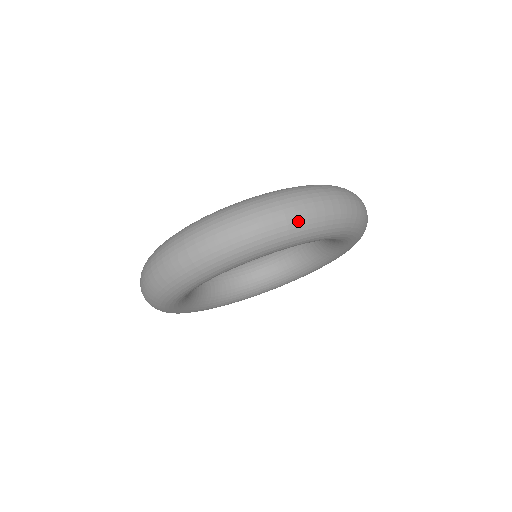
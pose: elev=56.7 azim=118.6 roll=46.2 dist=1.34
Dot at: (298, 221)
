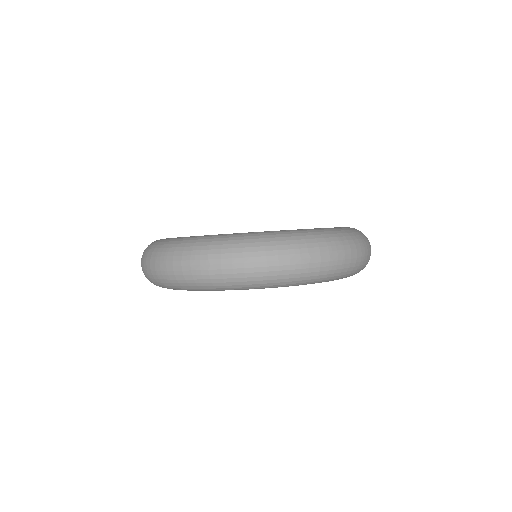
Dot at: (328, 270)
